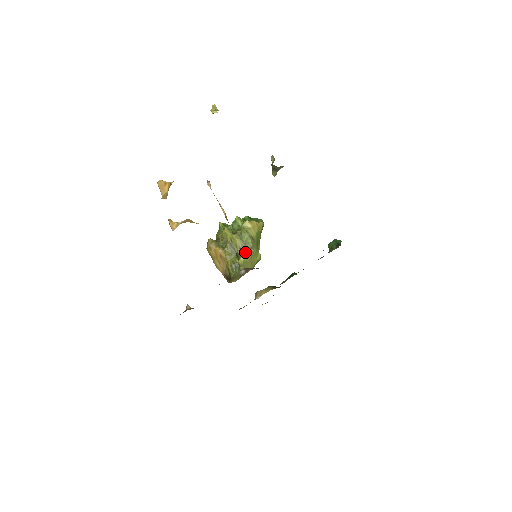
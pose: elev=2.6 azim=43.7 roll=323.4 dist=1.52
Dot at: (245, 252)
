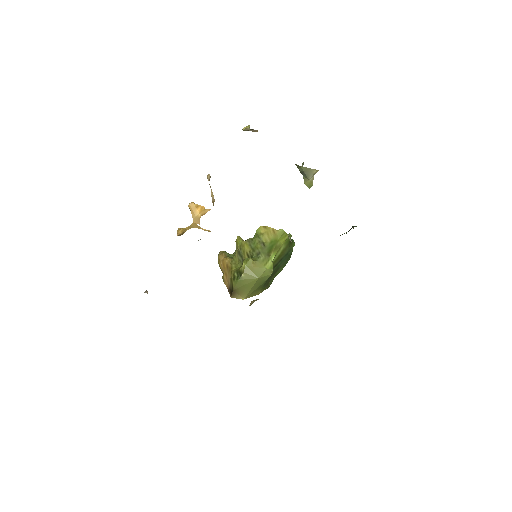
Dot at: (252, 258)
